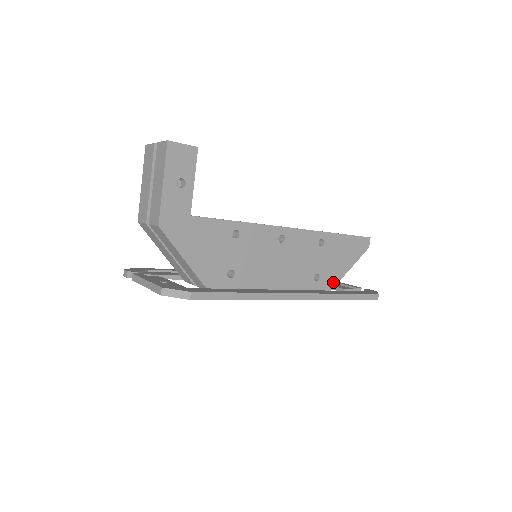
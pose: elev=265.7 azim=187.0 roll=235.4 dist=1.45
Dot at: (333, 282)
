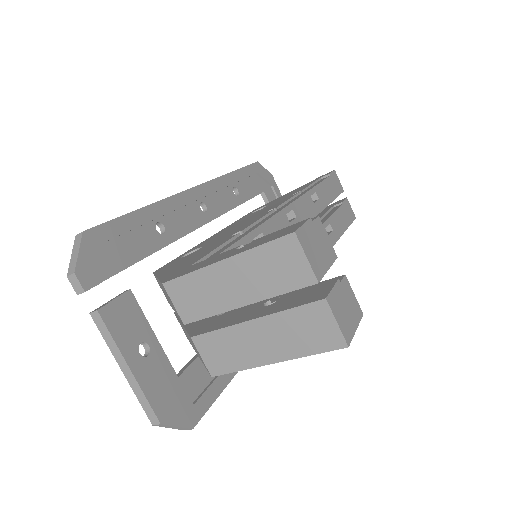
Dot at: occluded
